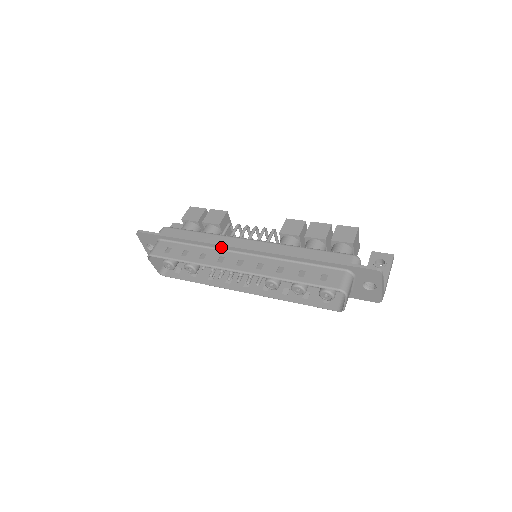
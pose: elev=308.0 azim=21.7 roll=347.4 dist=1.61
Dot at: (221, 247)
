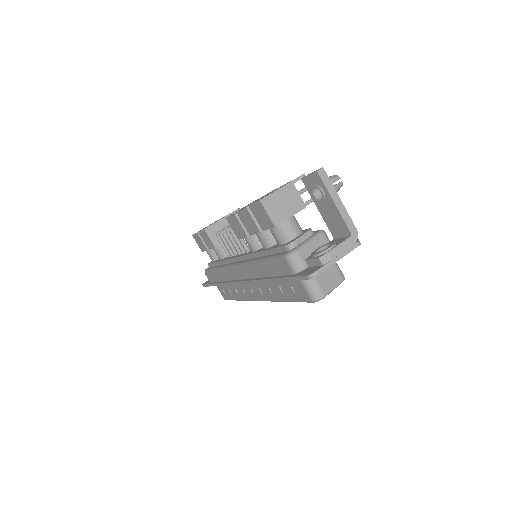
Dot at: occluded
